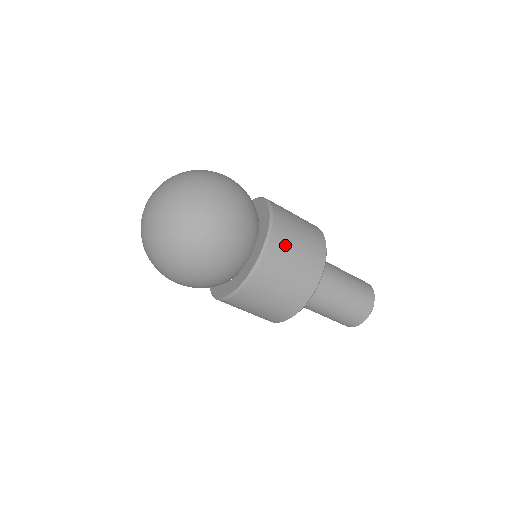
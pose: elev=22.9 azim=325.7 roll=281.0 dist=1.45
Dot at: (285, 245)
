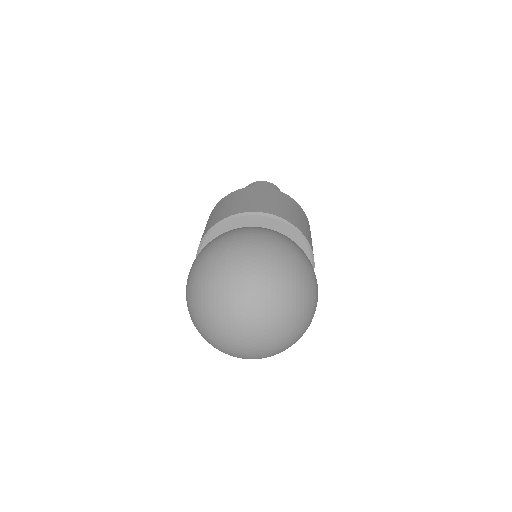
Dot at: occluded
